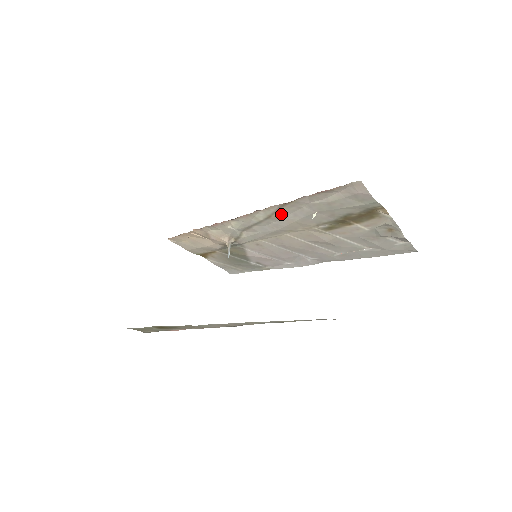
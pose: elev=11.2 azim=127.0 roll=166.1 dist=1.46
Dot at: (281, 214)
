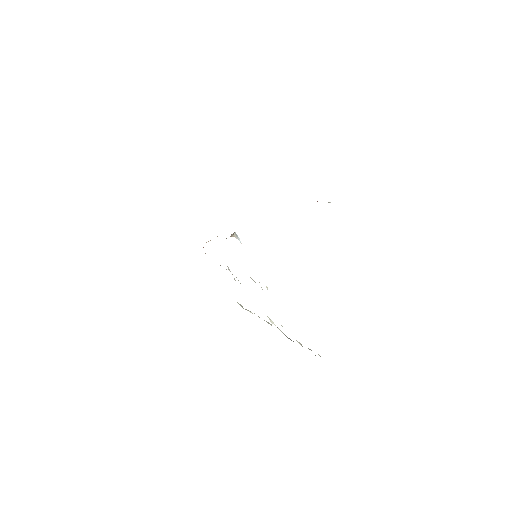
Dot at: occluded
